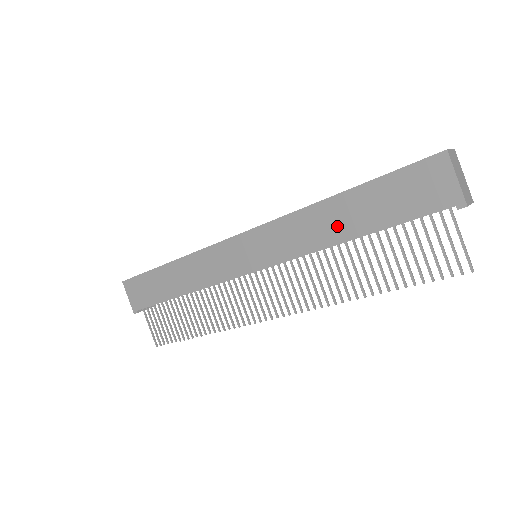
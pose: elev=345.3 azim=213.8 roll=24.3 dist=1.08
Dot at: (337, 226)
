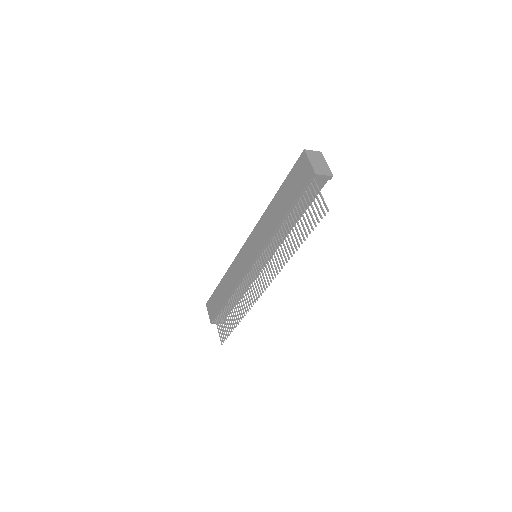
Dot at: (276, 215)
